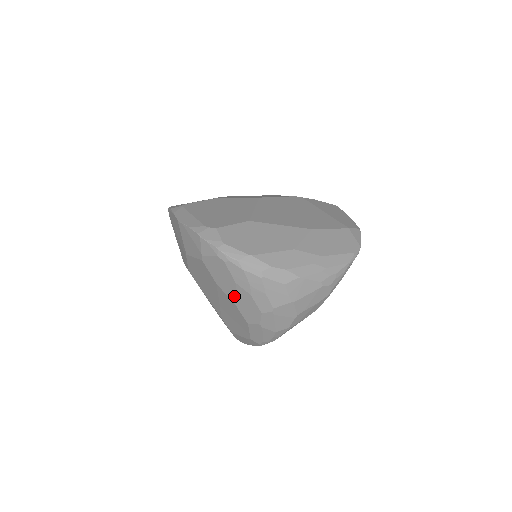
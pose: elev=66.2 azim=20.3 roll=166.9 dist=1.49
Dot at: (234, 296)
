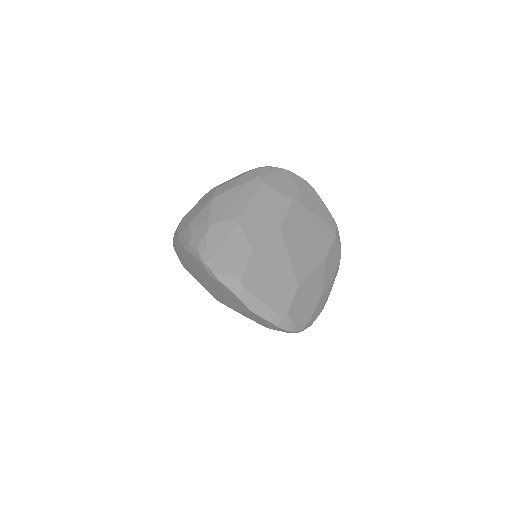
Dot at: occluded
